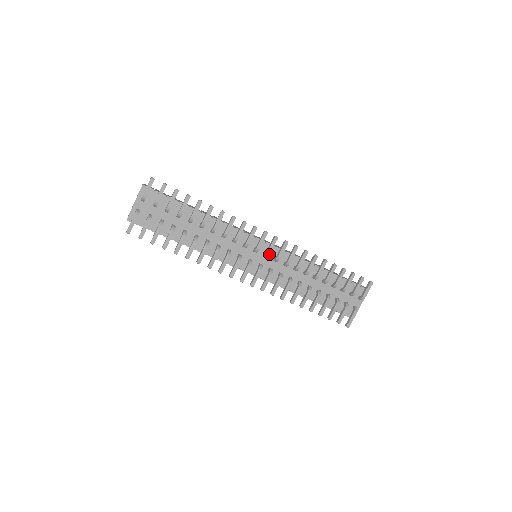
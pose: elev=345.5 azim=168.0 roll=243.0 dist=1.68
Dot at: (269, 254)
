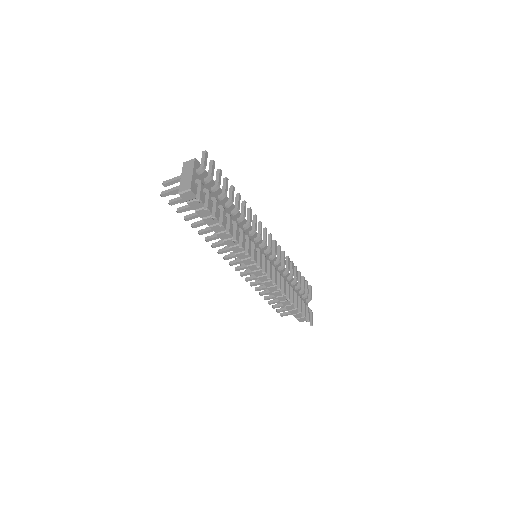
Dot at: (271, 249)
